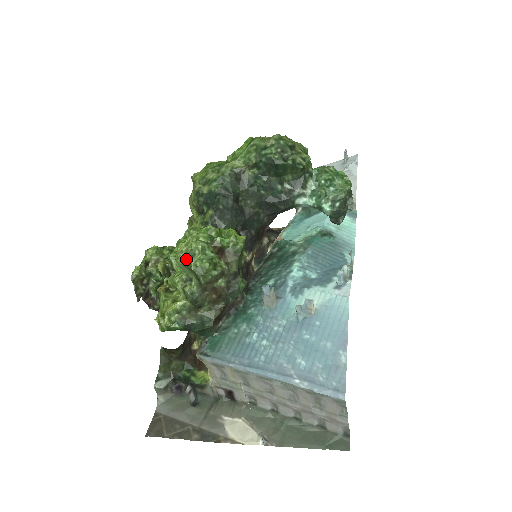
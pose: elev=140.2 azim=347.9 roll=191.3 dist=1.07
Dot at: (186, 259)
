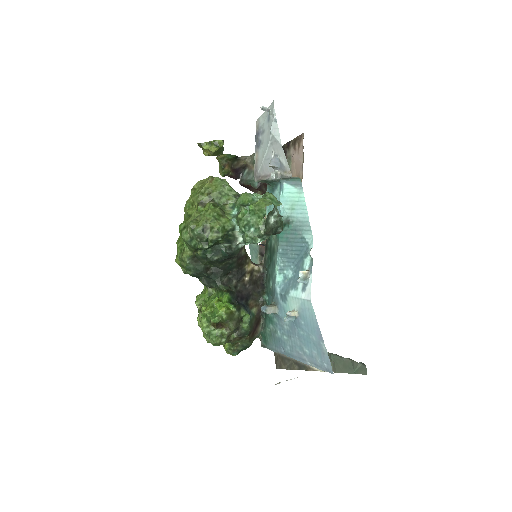
Dot at: (206, 338)
